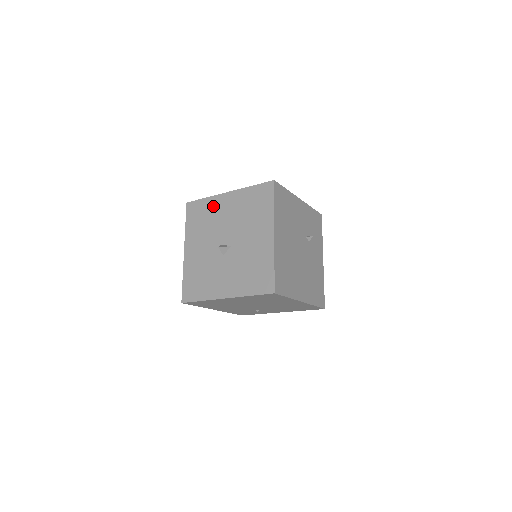
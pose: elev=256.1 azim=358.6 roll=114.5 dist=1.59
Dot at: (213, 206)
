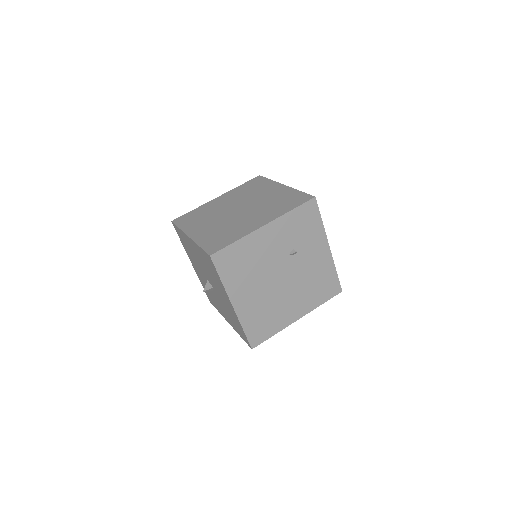
Dot at: (187, 241)
